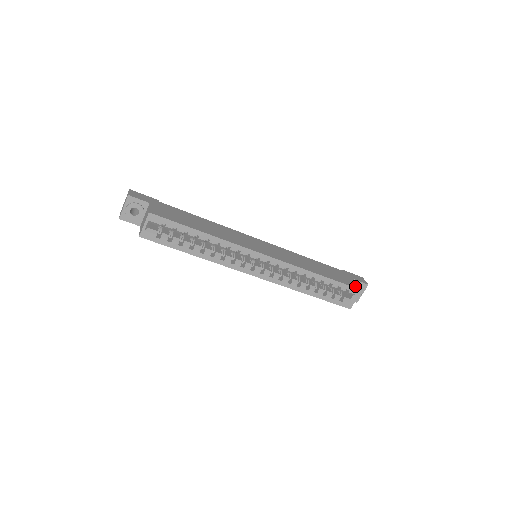
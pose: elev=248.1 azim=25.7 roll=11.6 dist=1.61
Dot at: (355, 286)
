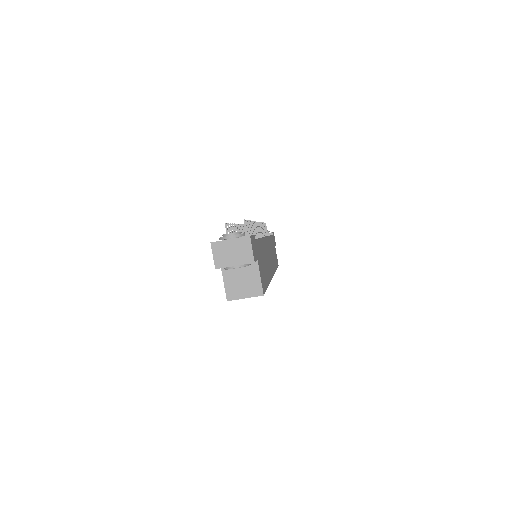
Dot at: occluded
